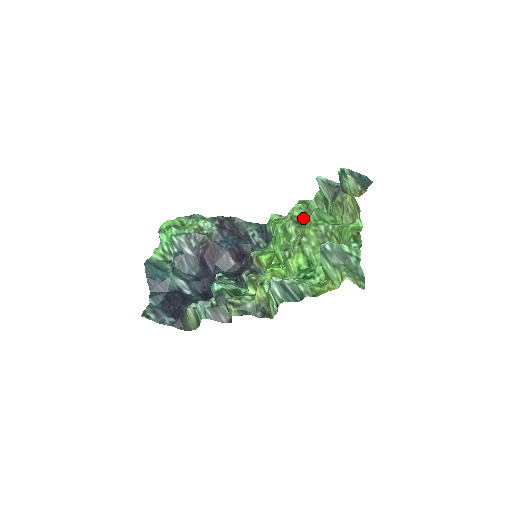
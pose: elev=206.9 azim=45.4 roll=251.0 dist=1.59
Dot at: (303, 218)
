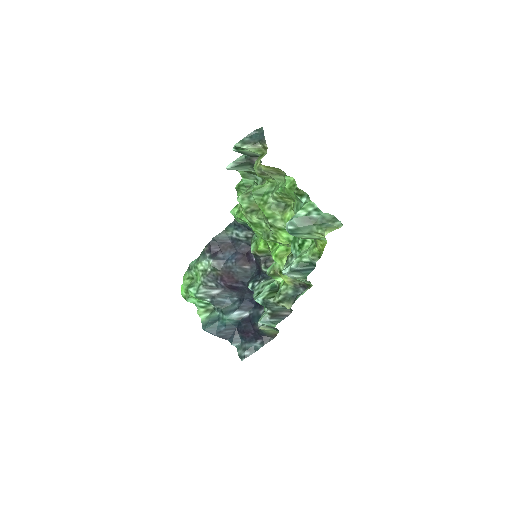
Dot at: (252, 203)
